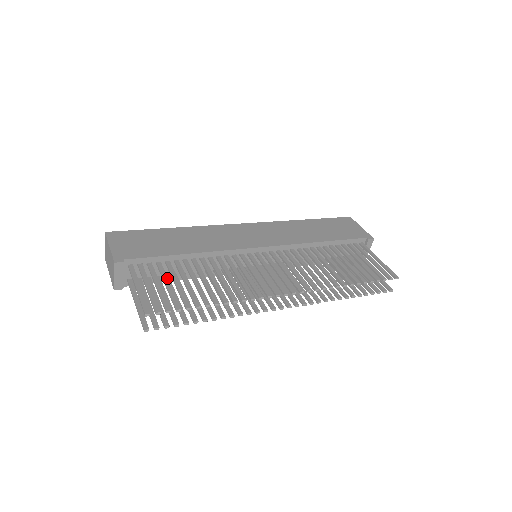
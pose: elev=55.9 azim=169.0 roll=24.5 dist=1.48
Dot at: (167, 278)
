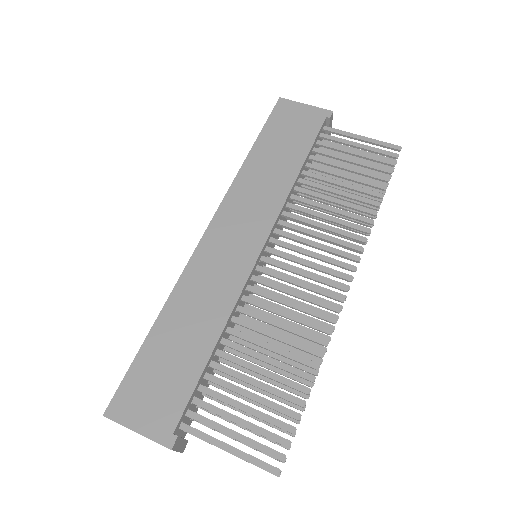
Dot at: (234, 401)
